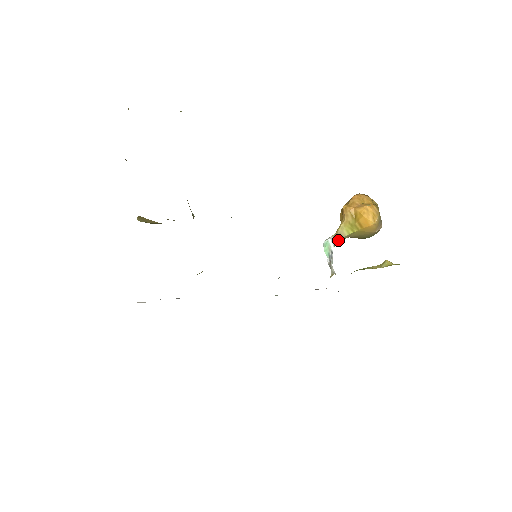
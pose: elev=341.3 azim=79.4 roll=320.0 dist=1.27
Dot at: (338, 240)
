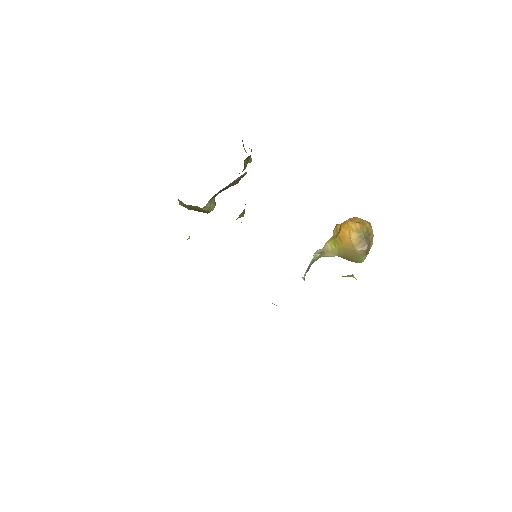
Dot at: (324, 255)
